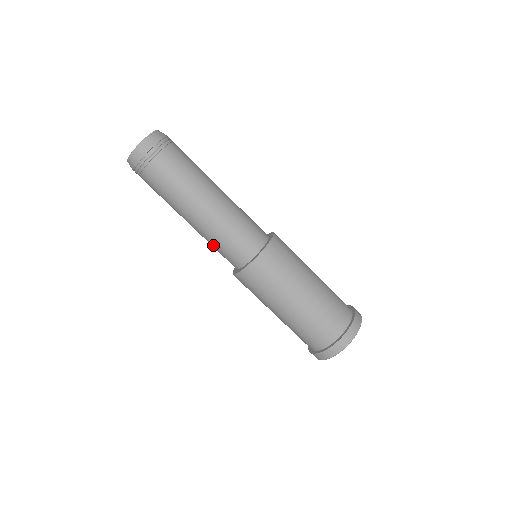
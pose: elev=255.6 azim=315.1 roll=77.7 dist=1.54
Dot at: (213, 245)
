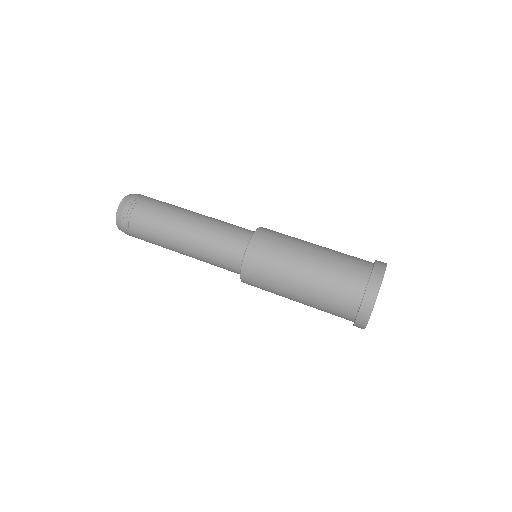
Dot at: (212, 247)
